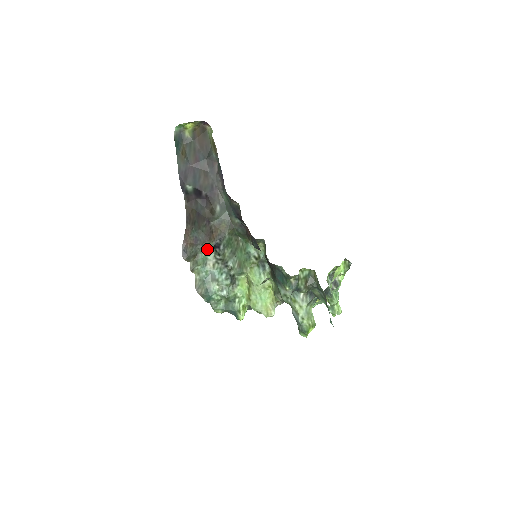
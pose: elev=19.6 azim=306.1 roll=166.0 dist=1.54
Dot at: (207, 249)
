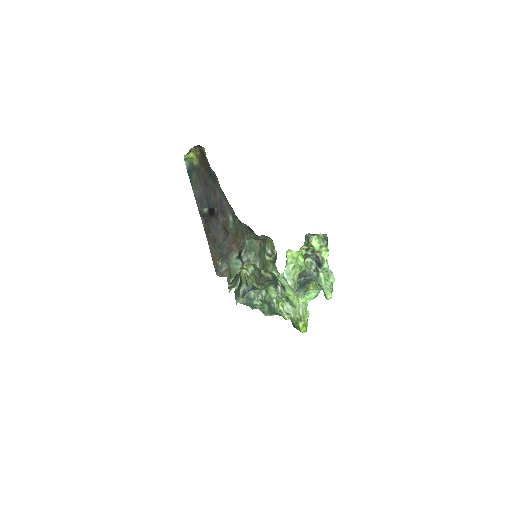
Dot at: (233, 260)
